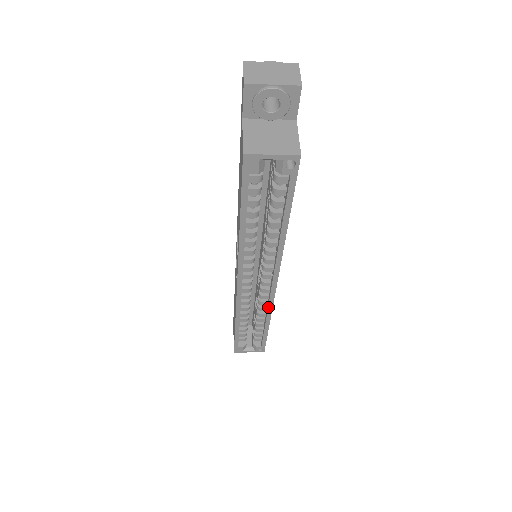
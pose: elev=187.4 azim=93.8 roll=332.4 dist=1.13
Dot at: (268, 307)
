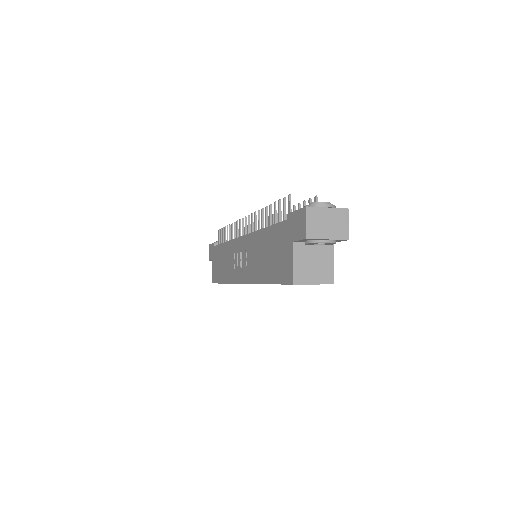
Dot at: occluded
